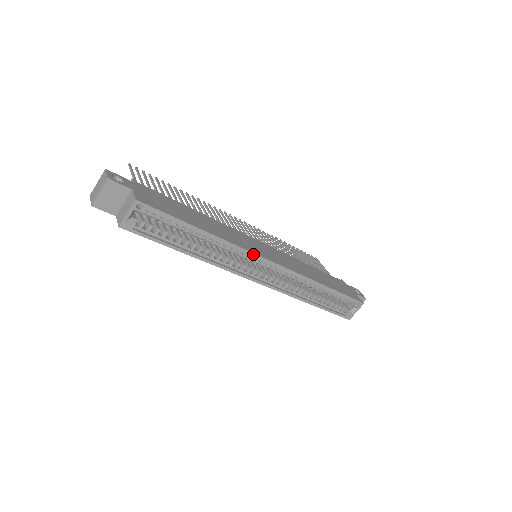
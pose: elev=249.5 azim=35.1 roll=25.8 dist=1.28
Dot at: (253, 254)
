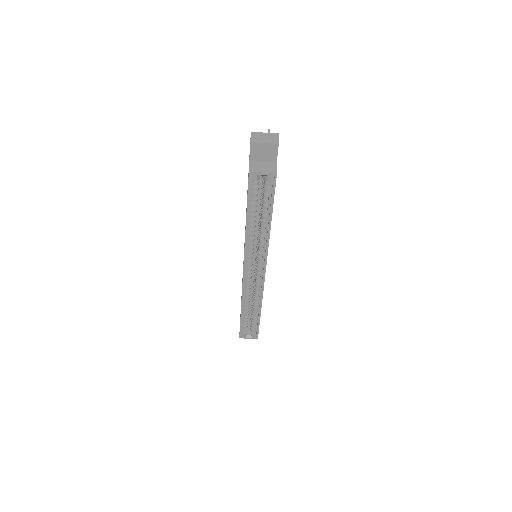
Dot at: (266, 259)
